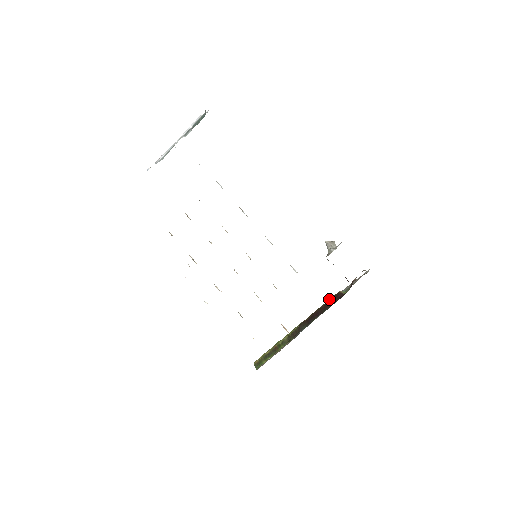
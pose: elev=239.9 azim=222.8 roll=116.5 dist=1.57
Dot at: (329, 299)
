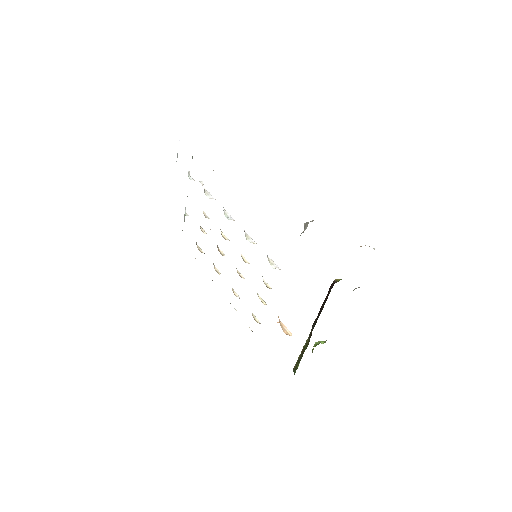
Dot at: occluded
